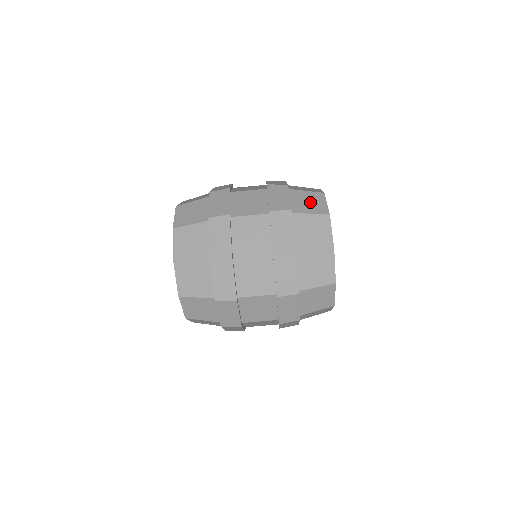
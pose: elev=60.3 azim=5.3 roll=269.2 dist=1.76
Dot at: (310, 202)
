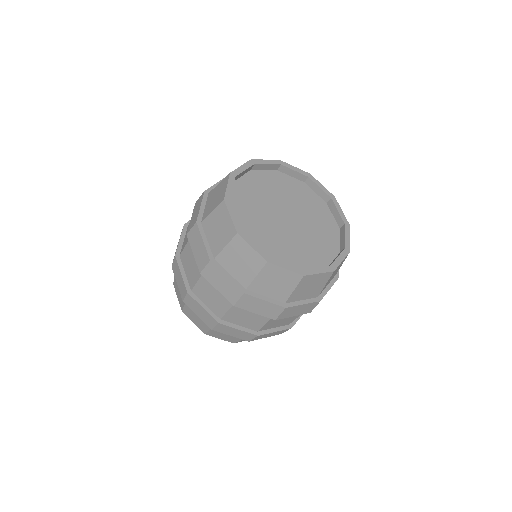
Dot at: (219, 228)
